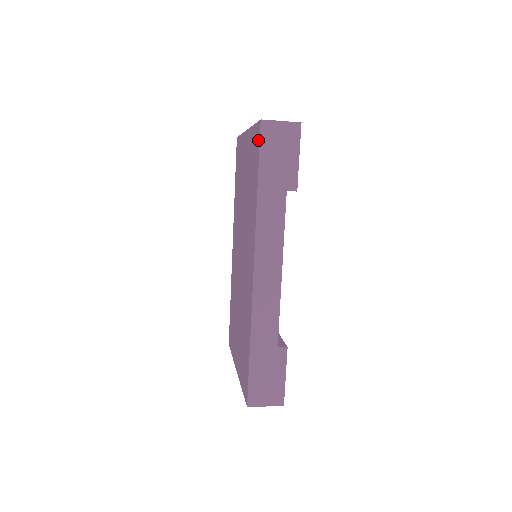
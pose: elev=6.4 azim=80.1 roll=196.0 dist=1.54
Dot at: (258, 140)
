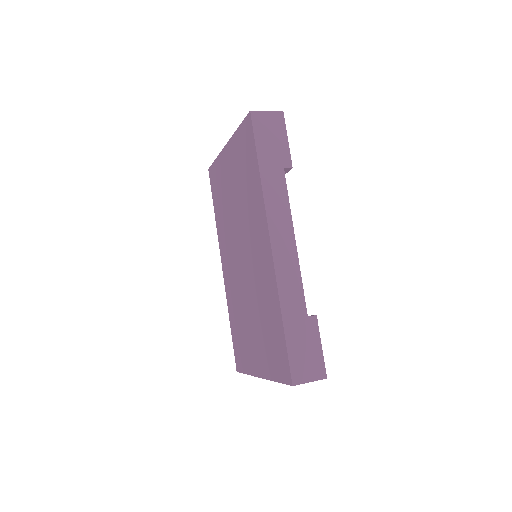
Dot at: (250, 130)
